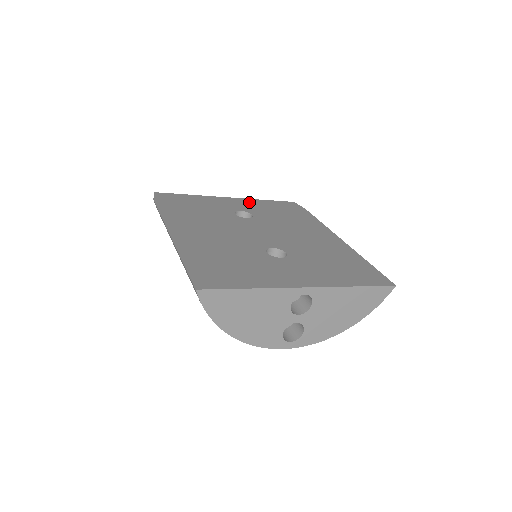
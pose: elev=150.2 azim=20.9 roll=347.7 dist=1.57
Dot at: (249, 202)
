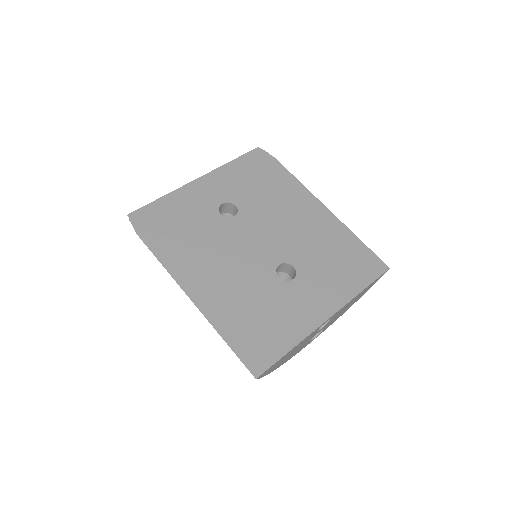
Dot at: (221, 177)
